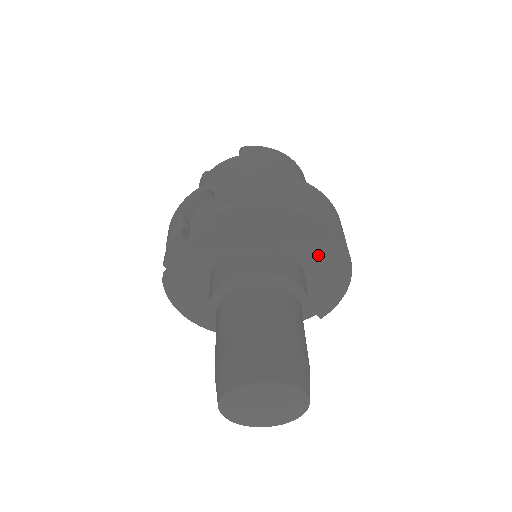
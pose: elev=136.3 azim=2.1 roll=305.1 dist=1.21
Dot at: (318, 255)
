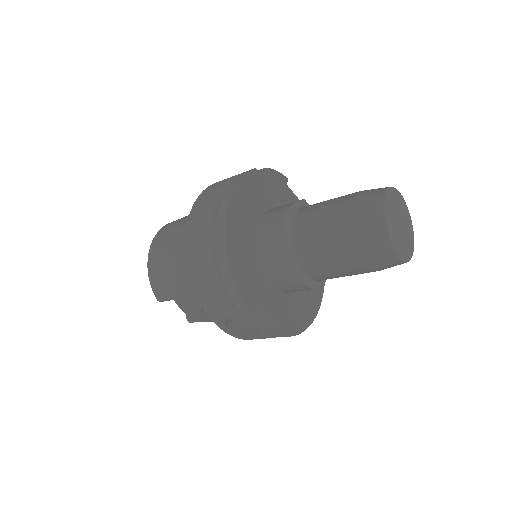
Dot at: occluded
